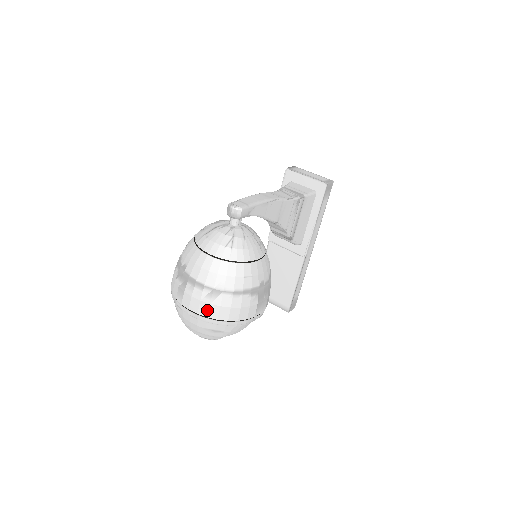
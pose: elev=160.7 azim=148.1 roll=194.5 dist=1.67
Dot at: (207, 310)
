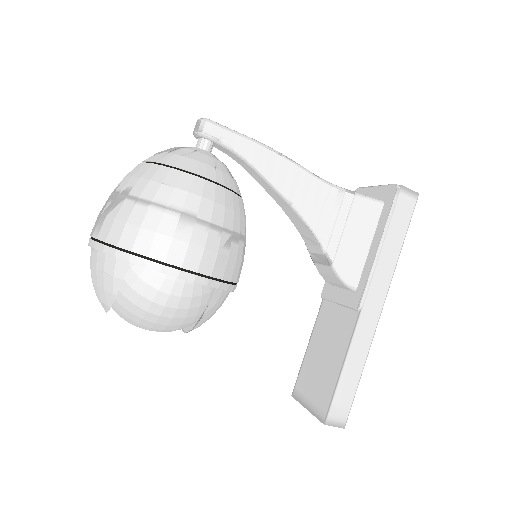
Dot at: (101, 227)
